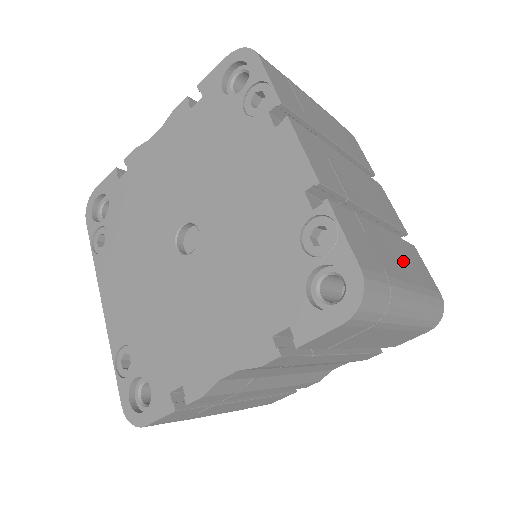
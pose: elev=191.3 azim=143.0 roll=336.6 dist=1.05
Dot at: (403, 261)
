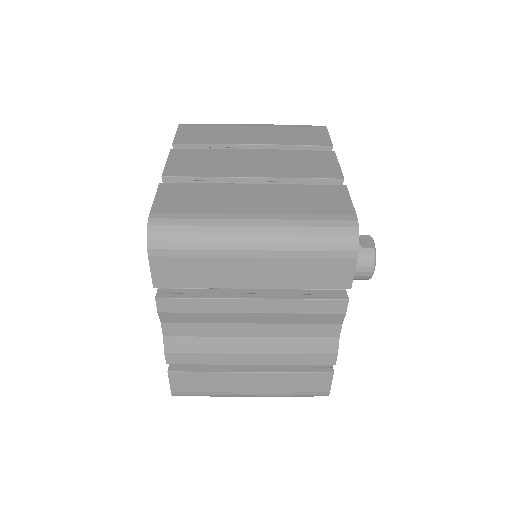
Dot at: (270, 201)
